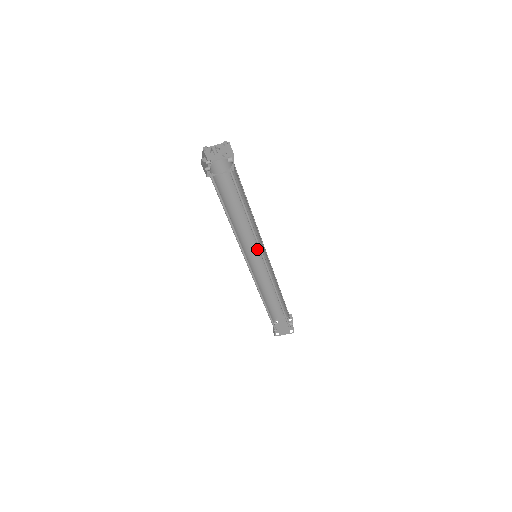
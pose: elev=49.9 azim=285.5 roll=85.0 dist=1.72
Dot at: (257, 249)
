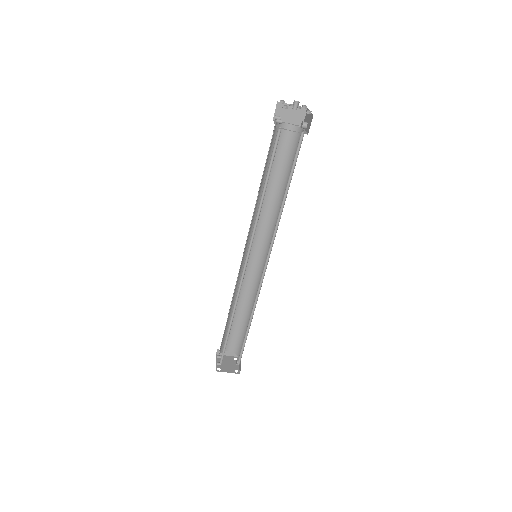
Dot at: (256, 251)
